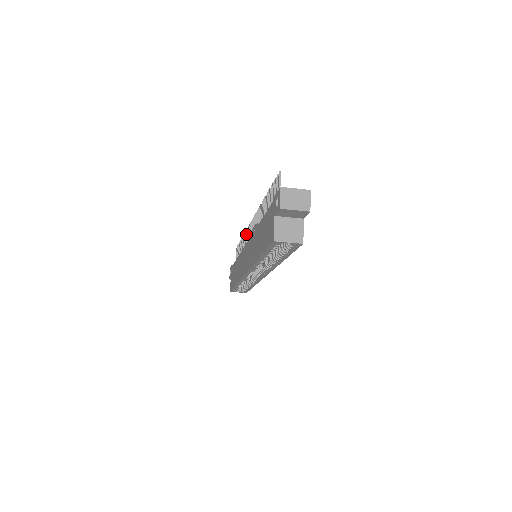
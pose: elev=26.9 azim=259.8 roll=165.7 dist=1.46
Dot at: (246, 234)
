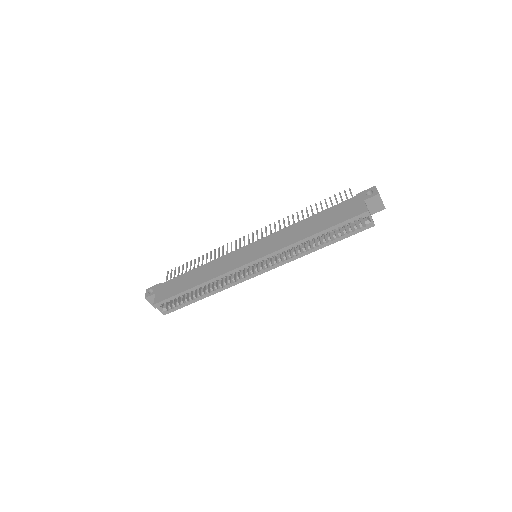
Dot at: (223, 248)
